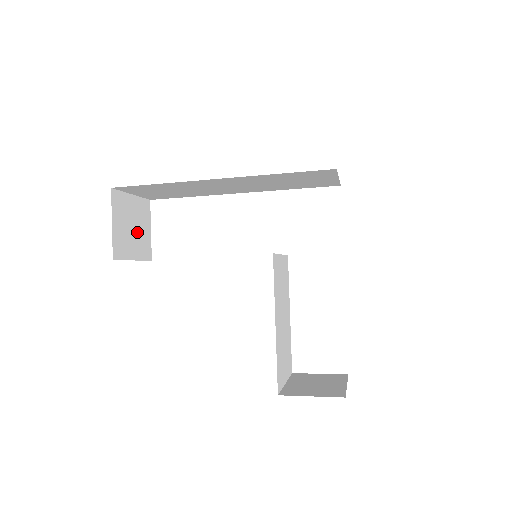
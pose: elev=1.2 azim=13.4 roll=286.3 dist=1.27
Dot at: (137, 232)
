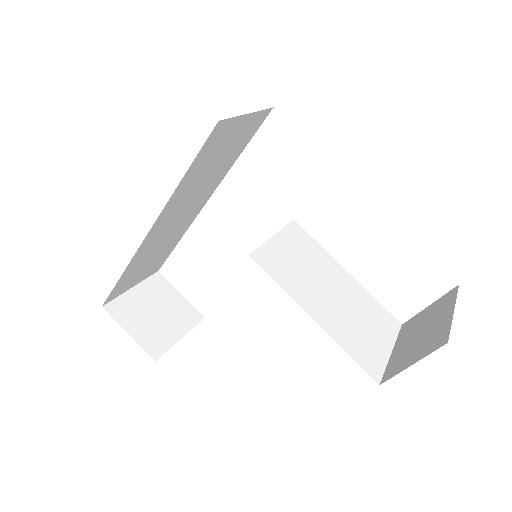
Dot at: (165, 312)
